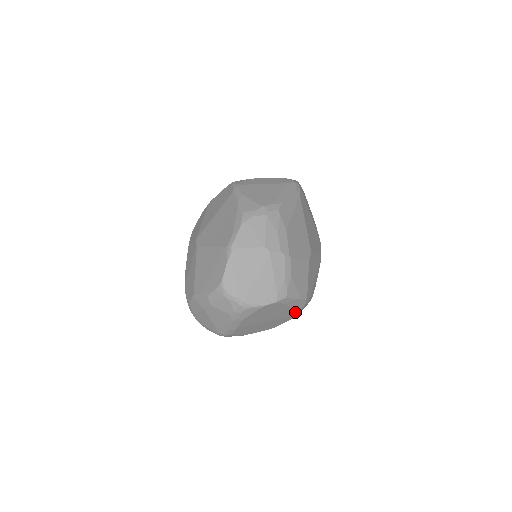
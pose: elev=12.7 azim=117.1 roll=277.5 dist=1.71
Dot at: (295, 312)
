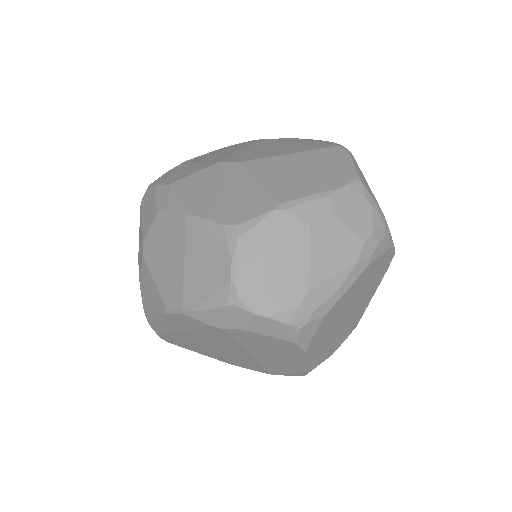
Dot at: (353, 327)
